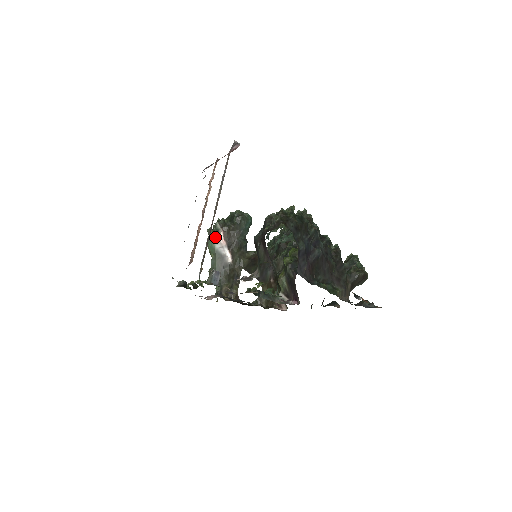
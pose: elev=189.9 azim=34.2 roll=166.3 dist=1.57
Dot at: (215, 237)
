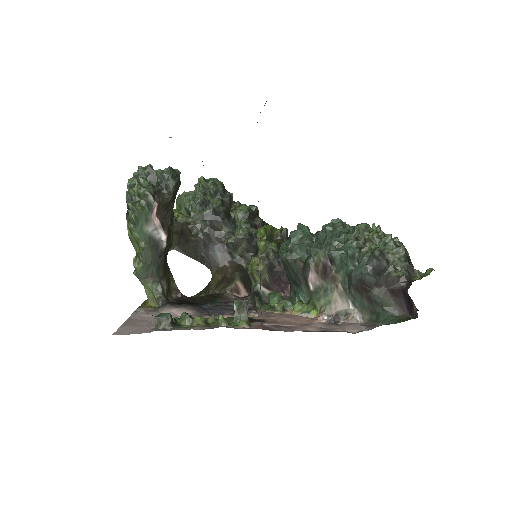
Dot at: (146, 216)
